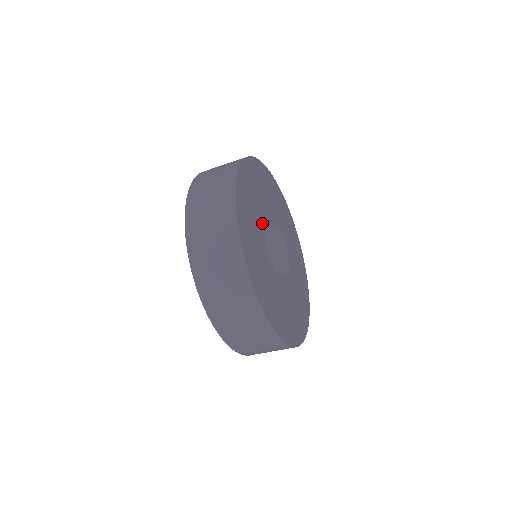
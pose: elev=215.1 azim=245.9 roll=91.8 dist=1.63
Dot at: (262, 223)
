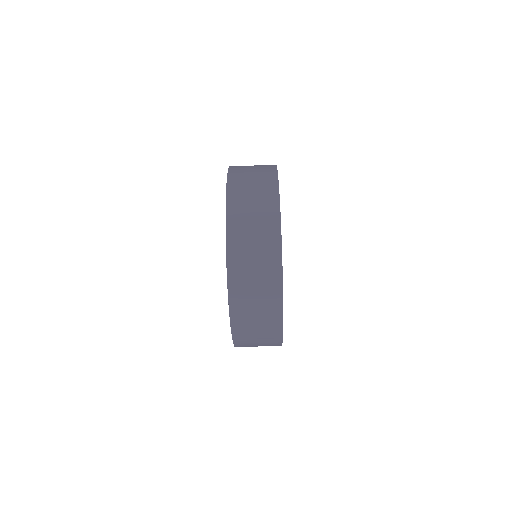
Dot at: occluded
